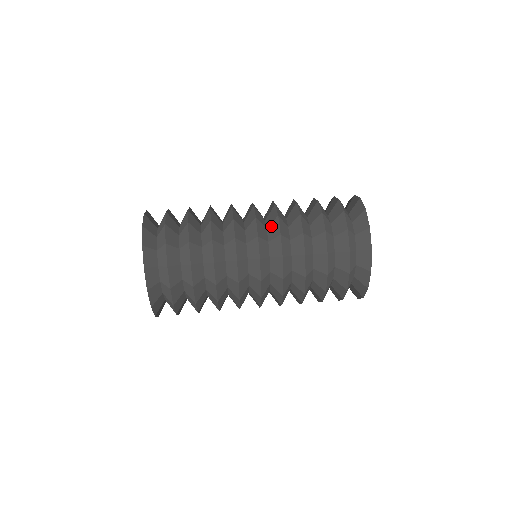
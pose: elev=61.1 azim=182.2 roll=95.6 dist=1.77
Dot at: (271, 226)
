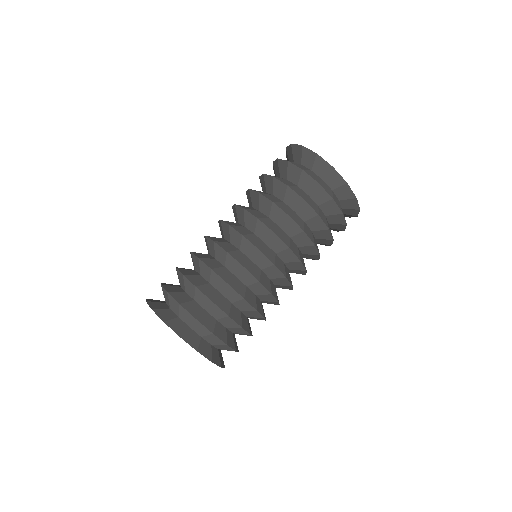
Dot at: (257, 230)
